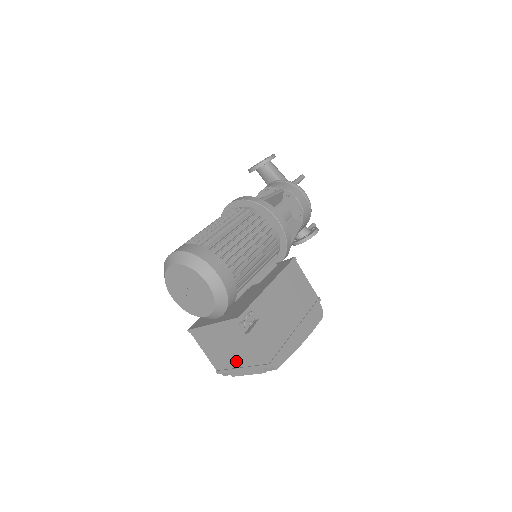
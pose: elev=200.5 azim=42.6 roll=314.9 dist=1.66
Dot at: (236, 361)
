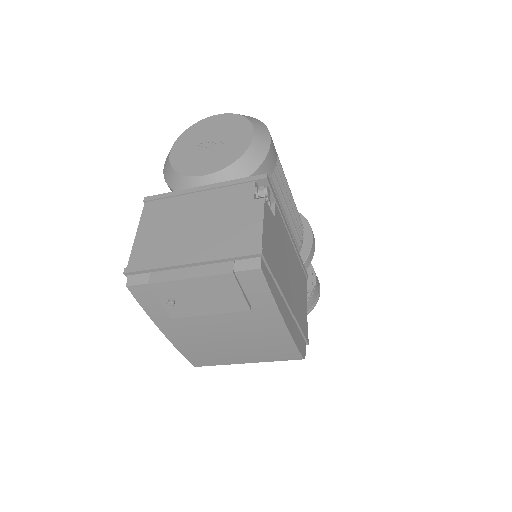
Dot at: (191, 247)
